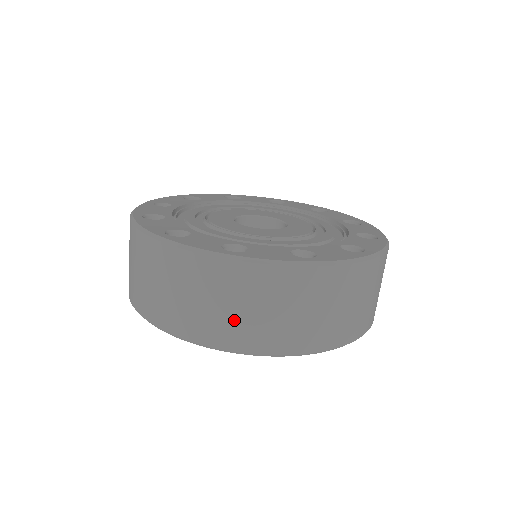
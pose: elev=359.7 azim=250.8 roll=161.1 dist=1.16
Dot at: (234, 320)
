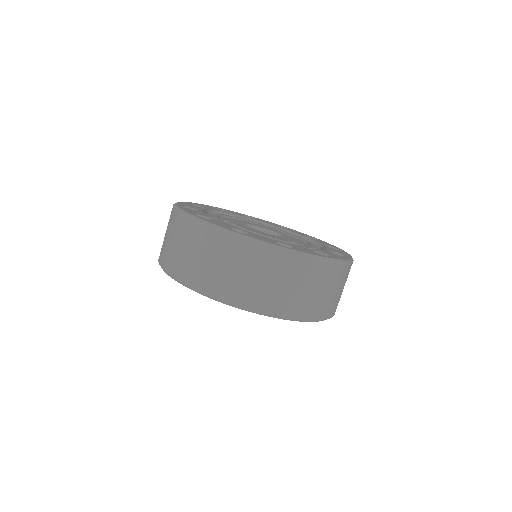
Dot at: (227, 278)
